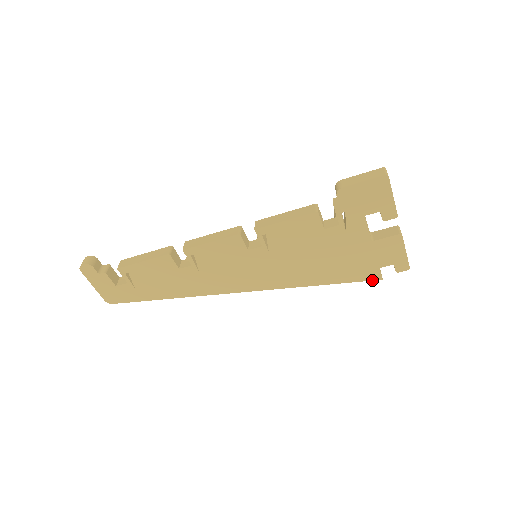
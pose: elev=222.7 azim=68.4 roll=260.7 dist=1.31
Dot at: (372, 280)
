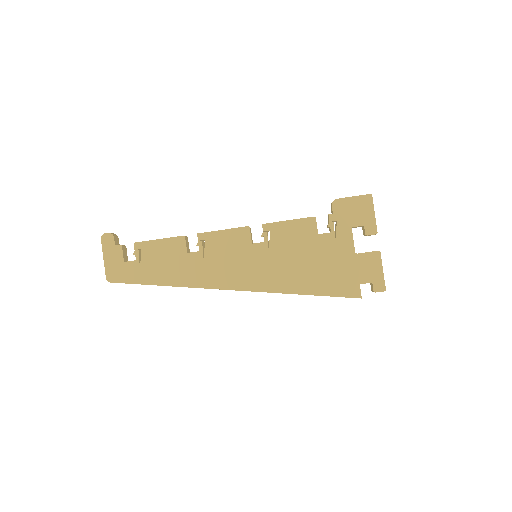
Dot at: (352, 297)
